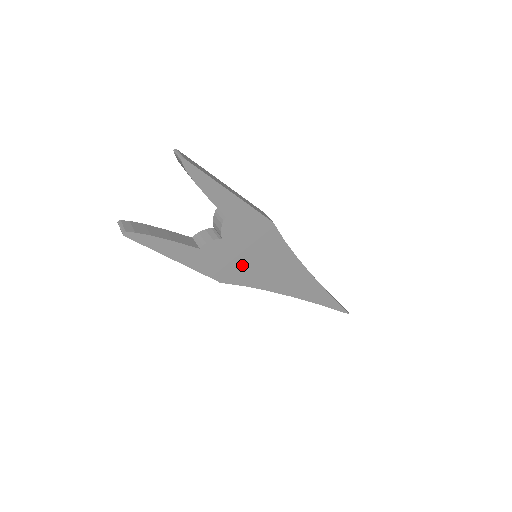
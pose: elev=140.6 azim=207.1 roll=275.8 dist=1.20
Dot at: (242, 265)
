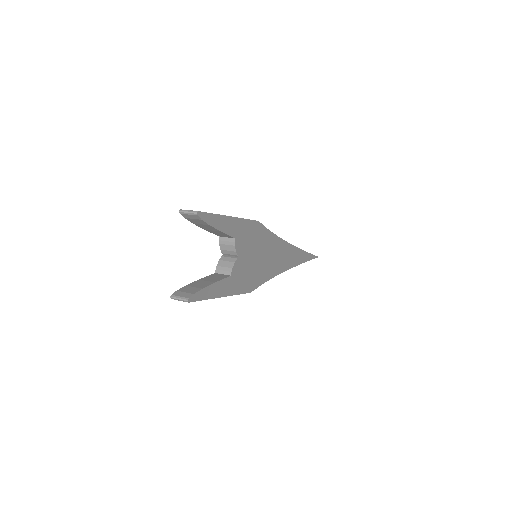
Dot at: (256, 269)
